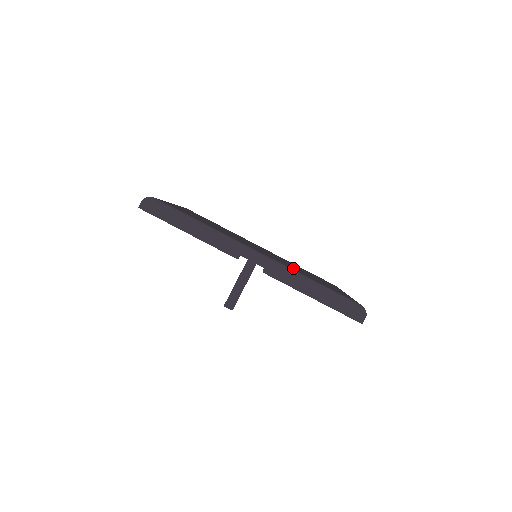
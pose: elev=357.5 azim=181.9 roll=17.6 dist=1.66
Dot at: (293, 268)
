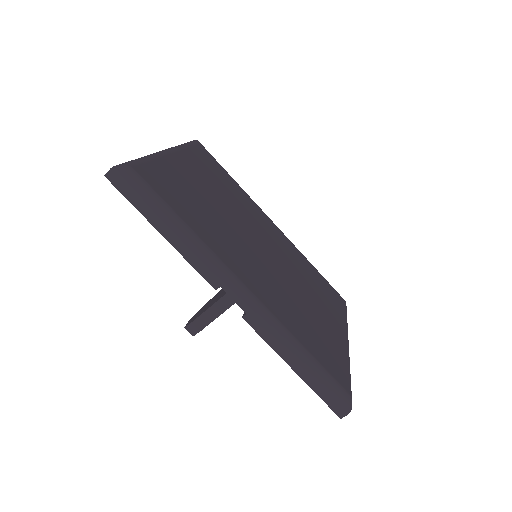
Dot at: (288, 310)
